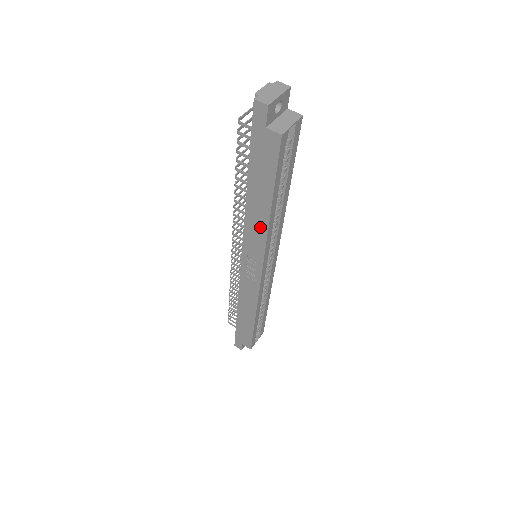
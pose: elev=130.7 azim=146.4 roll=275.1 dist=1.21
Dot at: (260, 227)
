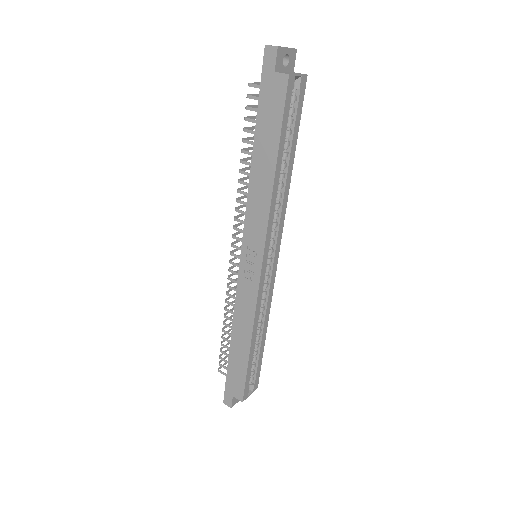
Dot at: (263, 198)
